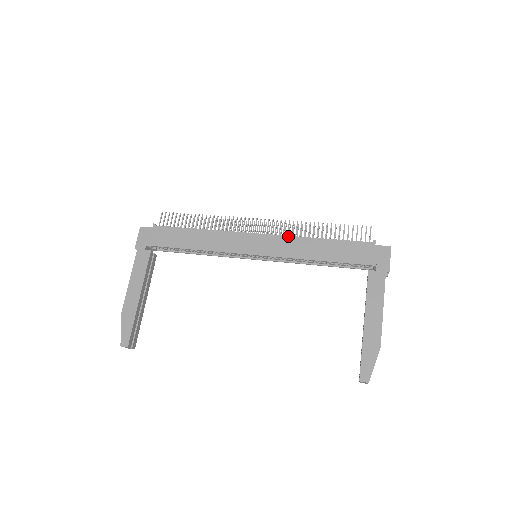
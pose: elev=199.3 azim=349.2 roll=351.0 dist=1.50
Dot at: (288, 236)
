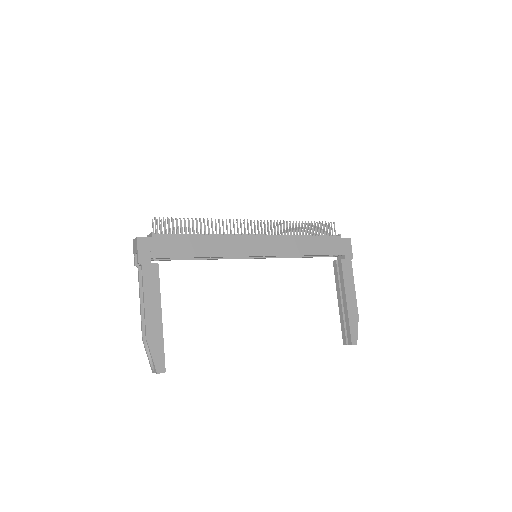
Dot at: (282, 236)
